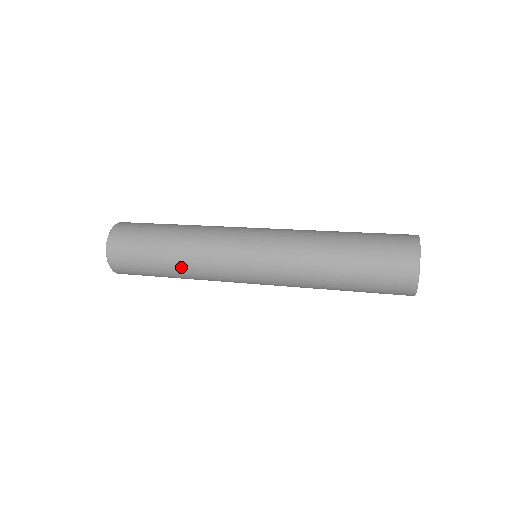
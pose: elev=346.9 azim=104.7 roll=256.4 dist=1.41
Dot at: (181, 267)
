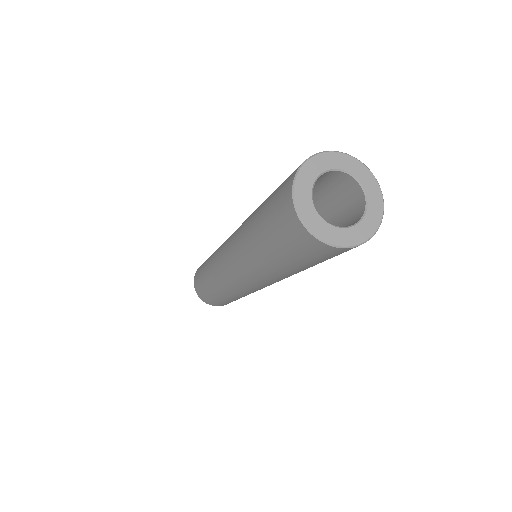
Dot at: (220, 293)
